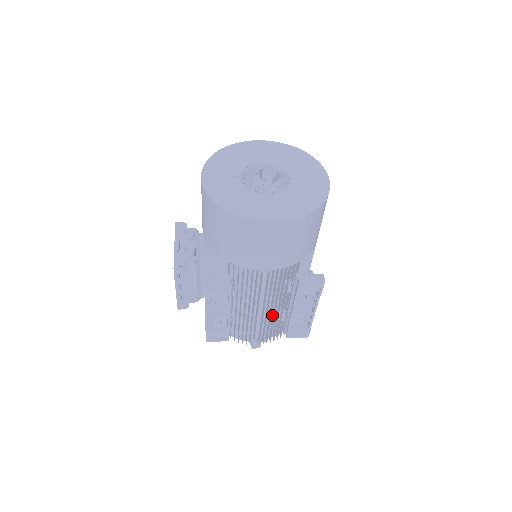
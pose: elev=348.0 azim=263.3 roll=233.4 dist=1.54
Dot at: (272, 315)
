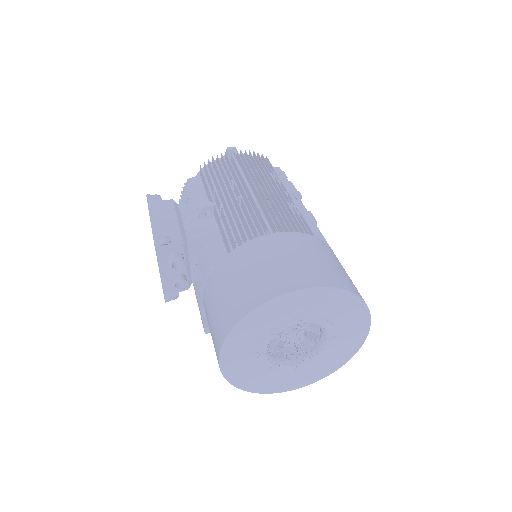
Dot at: occluded
